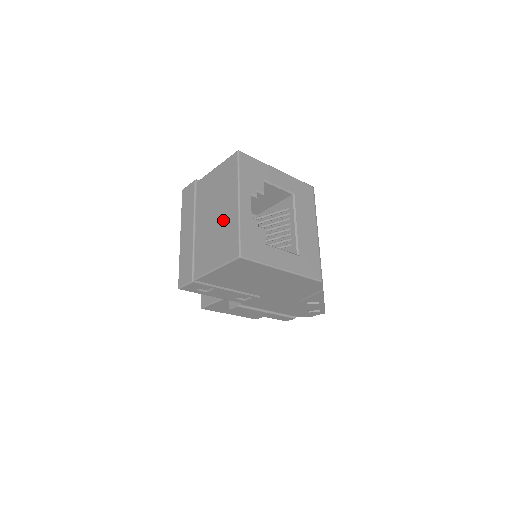
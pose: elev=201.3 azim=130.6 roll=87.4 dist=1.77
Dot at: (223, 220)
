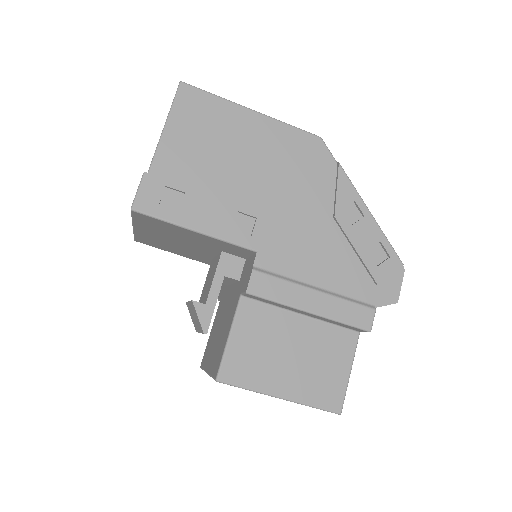
Dot at: occluded
